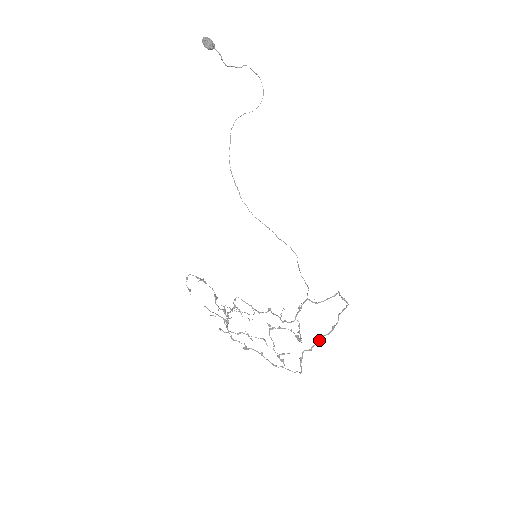
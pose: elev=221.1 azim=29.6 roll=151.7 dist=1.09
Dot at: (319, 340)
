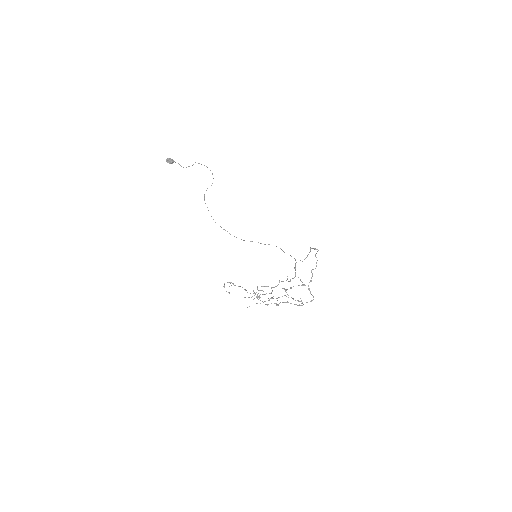
Dot at: (312, 273)
